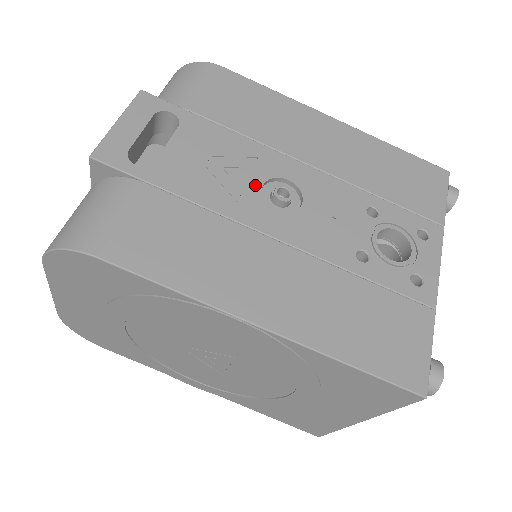
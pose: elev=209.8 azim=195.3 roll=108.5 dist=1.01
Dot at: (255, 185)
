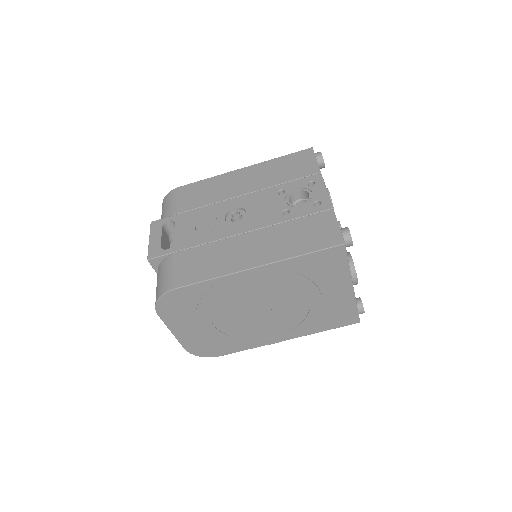
Dot at: (221, 221)
